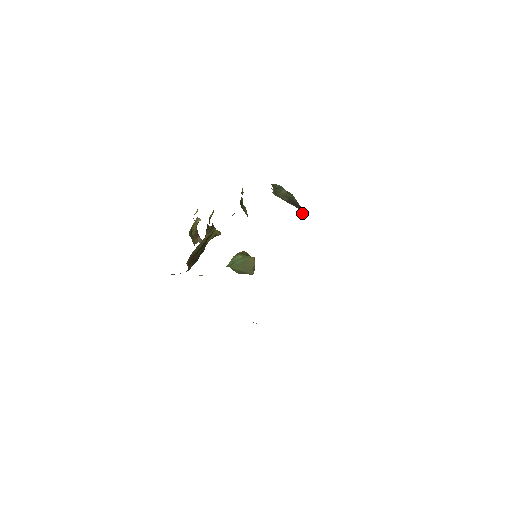
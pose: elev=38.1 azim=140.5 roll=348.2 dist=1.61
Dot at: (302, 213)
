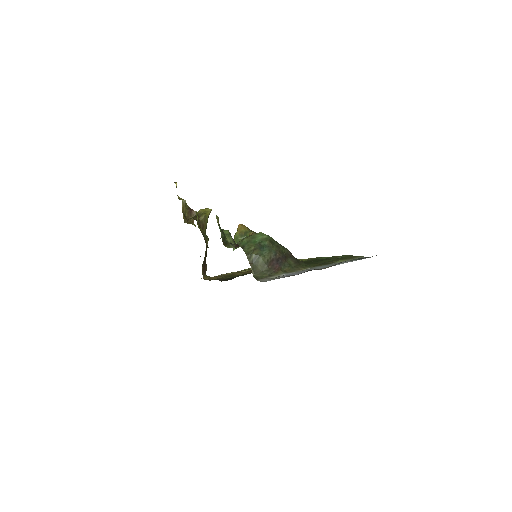
Dot at: (284, 266)
